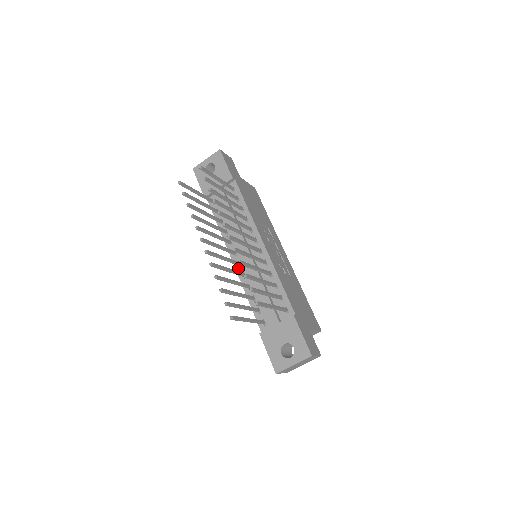
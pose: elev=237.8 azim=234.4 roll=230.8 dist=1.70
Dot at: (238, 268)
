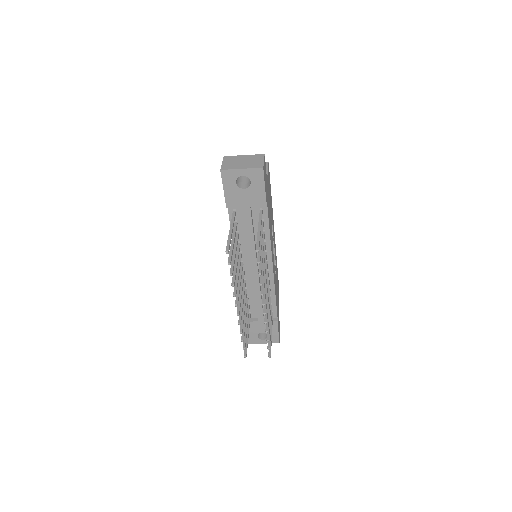
Dot at: occluded
